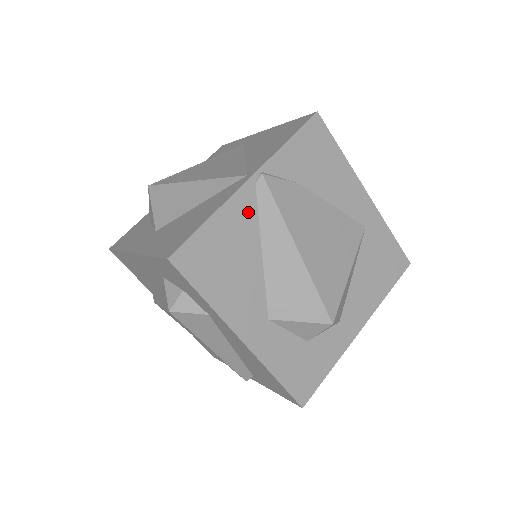
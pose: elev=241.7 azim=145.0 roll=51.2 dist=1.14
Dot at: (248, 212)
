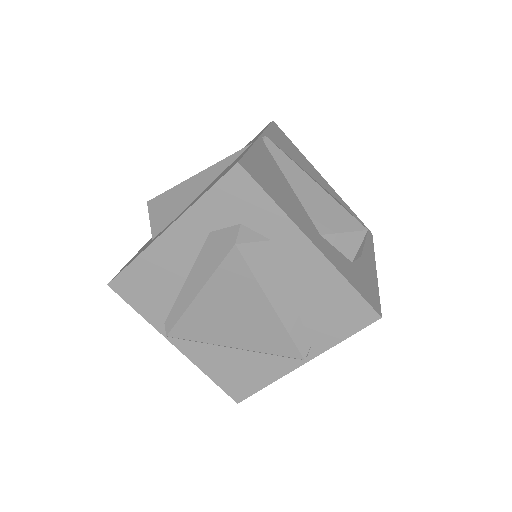
Dot at: (269, 157)
